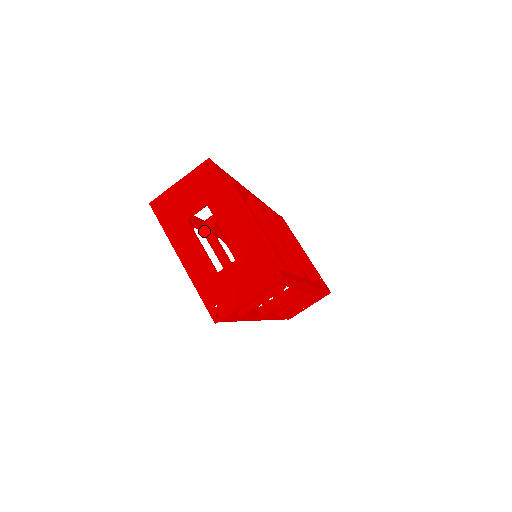
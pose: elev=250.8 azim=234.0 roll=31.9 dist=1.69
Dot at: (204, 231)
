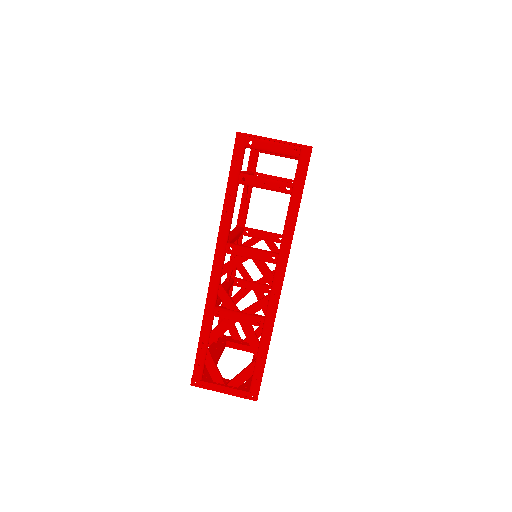
Dot at: (238, 226)
